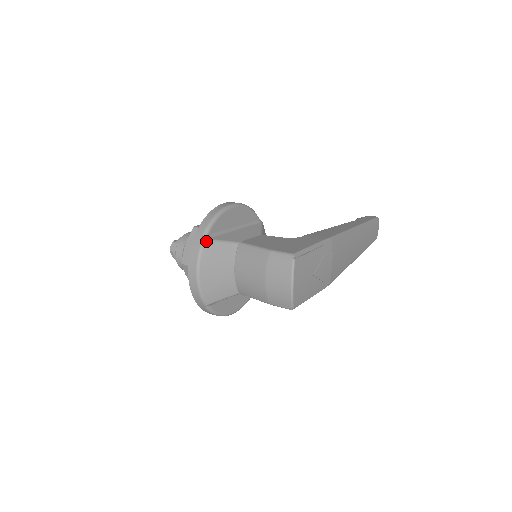
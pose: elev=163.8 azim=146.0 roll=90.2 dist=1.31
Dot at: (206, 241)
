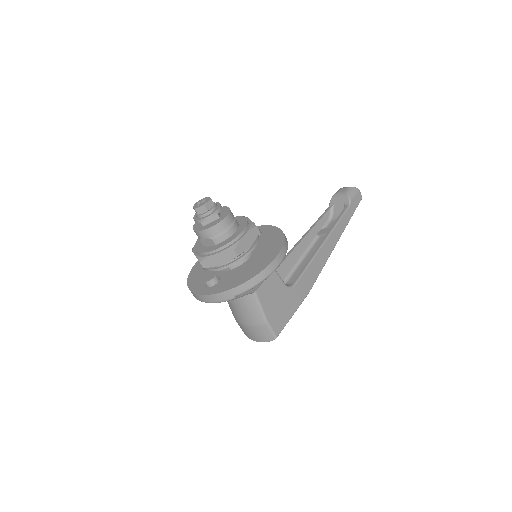
Dot at: occluded
